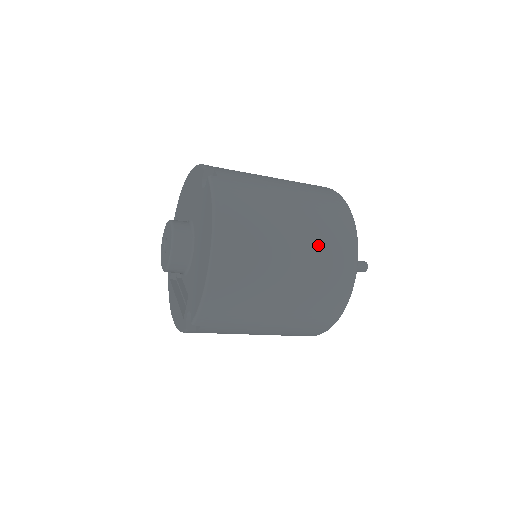
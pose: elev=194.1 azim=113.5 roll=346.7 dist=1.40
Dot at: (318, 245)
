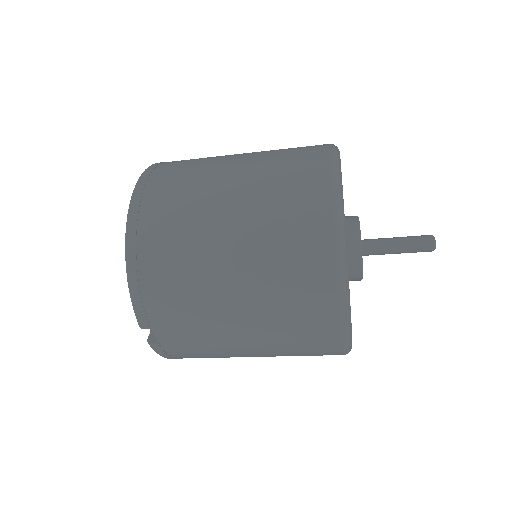
Dot at: (269, 189)
